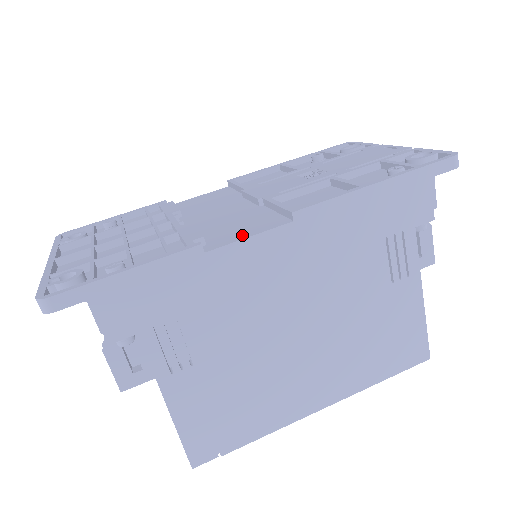
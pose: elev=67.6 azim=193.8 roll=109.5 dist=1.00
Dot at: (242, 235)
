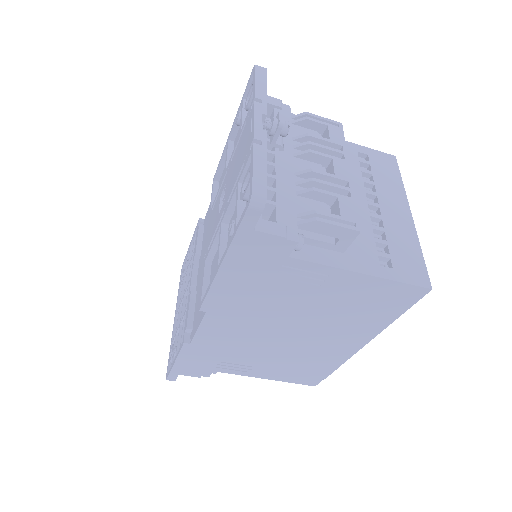
Dot at: (197, 324)
